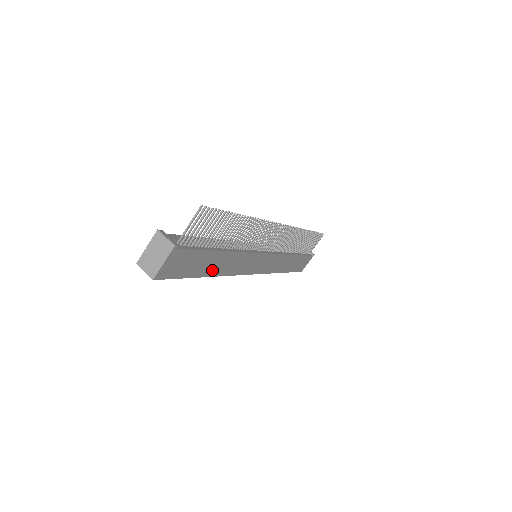
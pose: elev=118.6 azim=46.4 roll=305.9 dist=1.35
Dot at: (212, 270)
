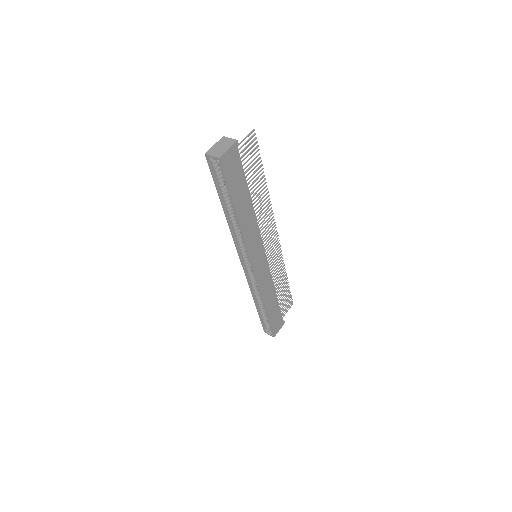
Dot at: (240, 211)
